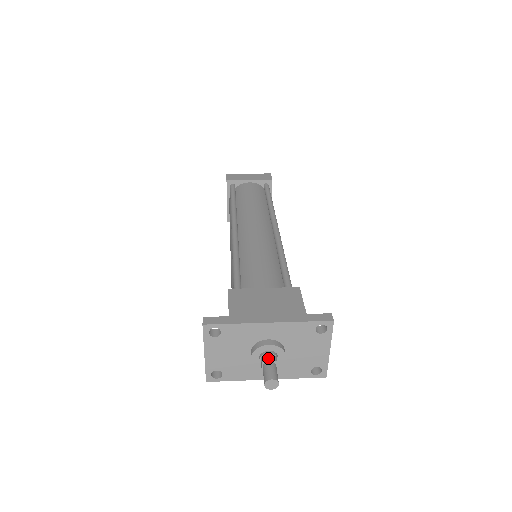
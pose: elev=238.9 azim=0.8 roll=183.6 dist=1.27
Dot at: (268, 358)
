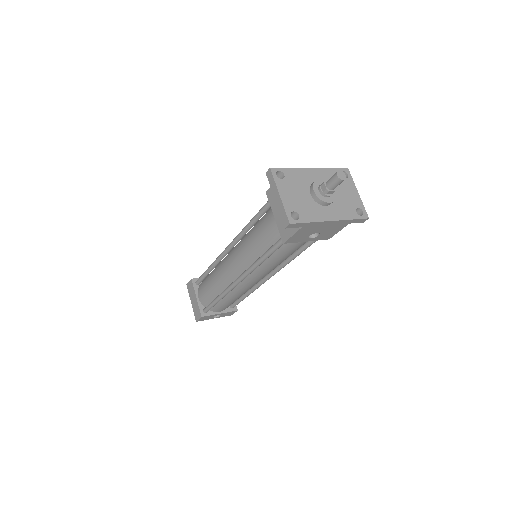
Dot at: (326, 181)
